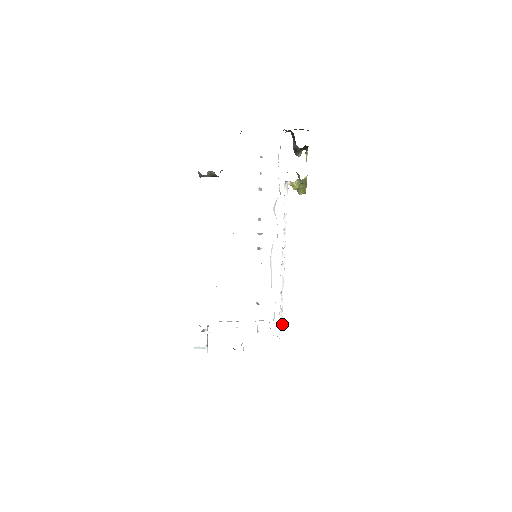
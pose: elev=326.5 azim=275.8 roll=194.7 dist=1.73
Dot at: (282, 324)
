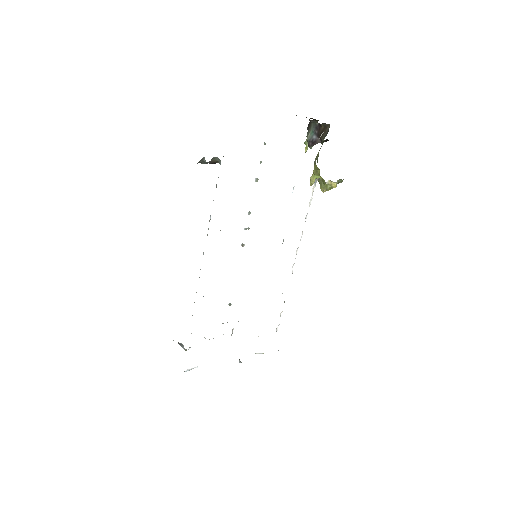
Dot at: (279, 324)
